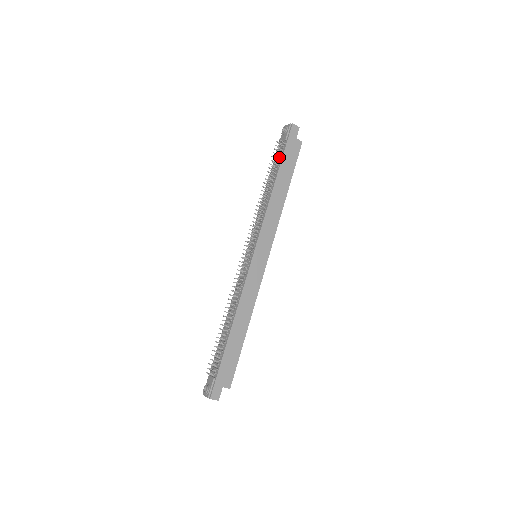
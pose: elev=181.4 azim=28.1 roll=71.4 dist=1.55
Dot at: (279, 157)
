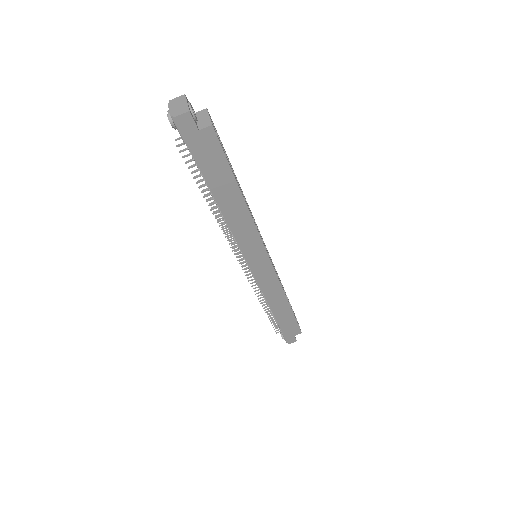
Dot at: occluded
